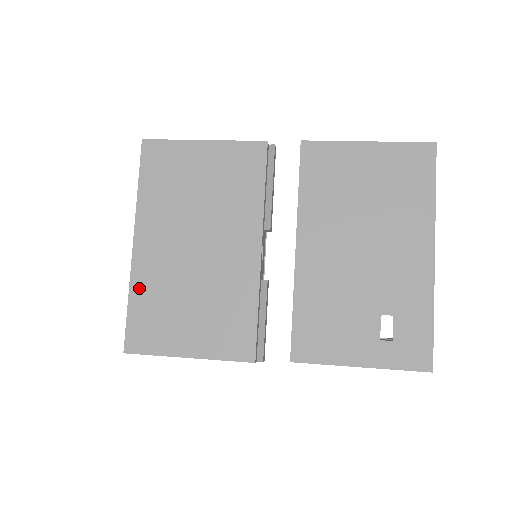
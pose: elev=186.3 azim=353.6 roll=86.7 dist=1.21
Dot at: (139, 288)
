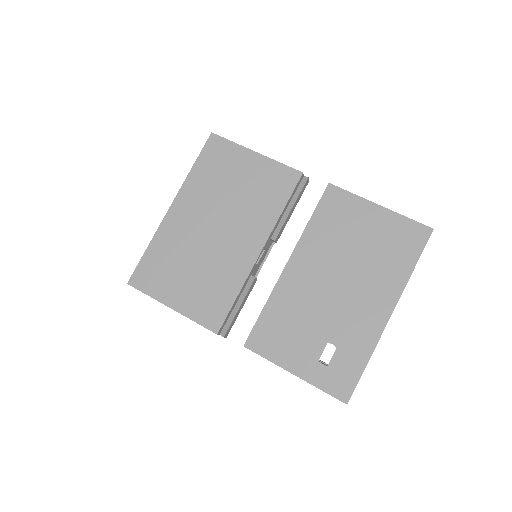
Dot at: (159, 241)
